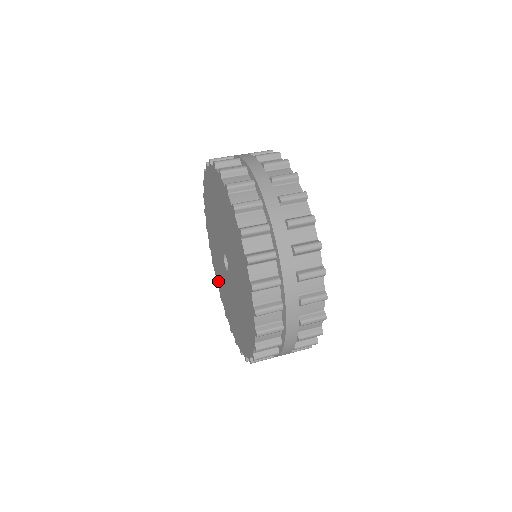
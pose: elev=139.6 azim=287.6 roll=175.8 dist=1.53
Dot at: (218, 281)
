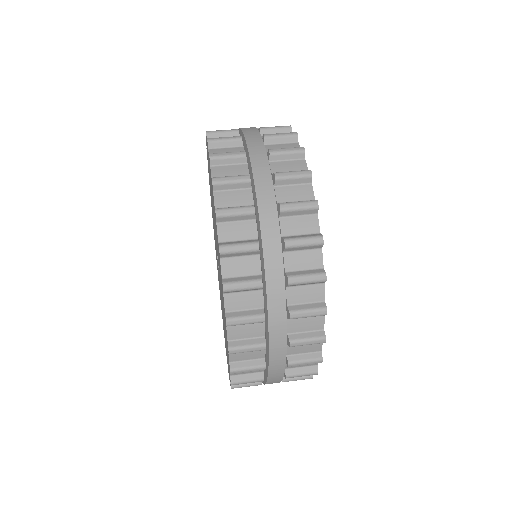
Dot at: (224, 335)
